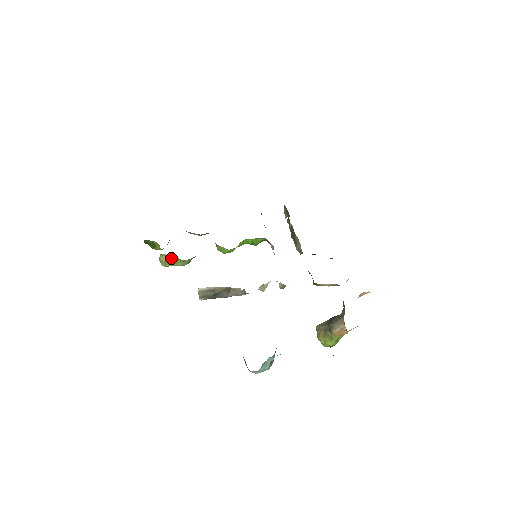
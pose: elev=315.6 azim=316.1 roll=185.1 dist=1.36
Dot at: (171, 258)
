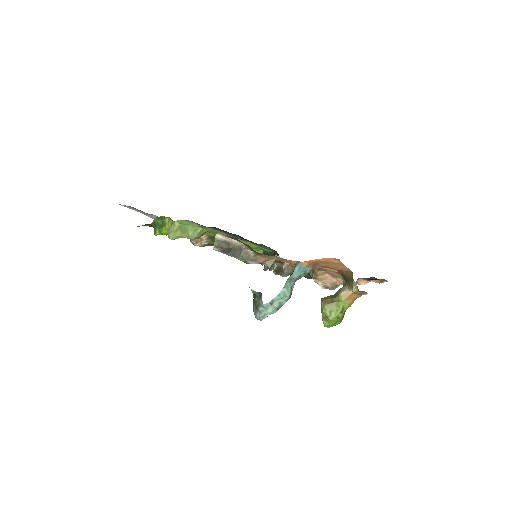
Dot at: (183, 228)
